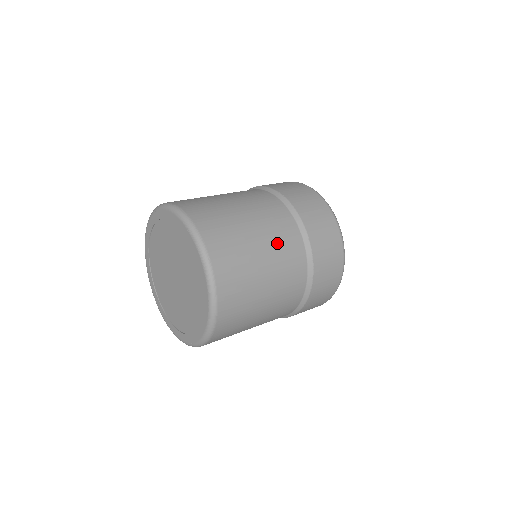
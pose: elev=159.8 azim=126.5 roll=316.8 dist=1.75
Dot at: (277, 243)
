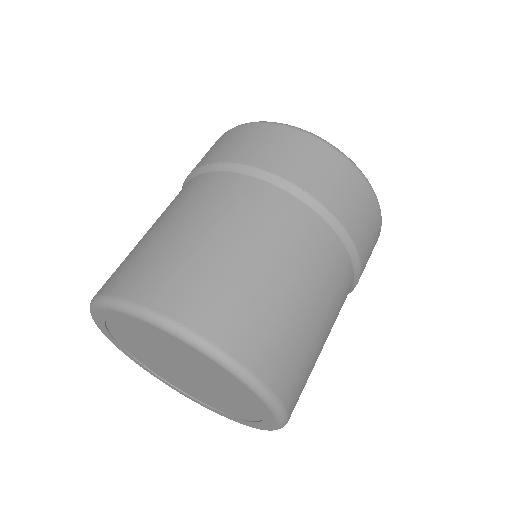
Dot at: (249, 221)
